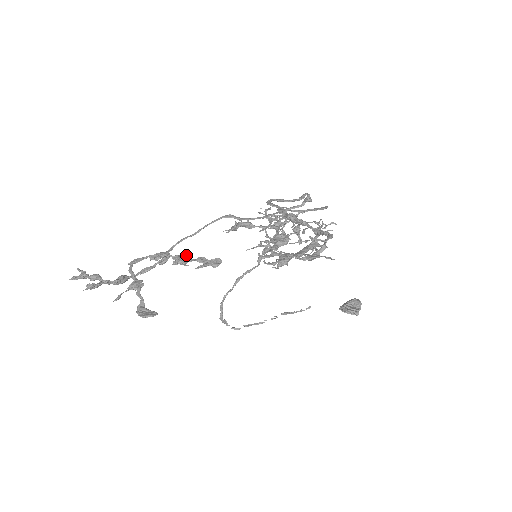
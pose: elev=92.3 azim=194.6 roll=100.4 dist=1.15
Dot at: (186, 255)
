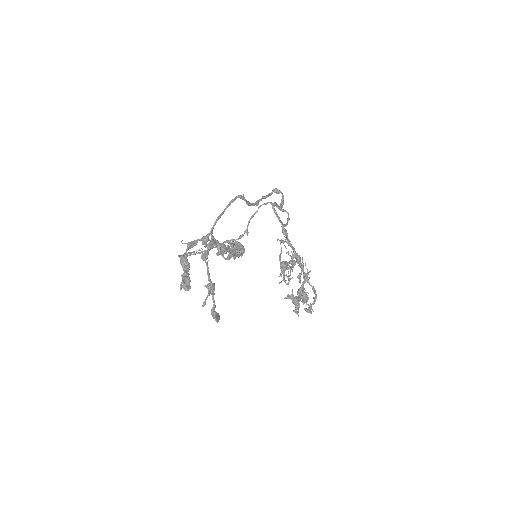
Dot at: (225, 246)
